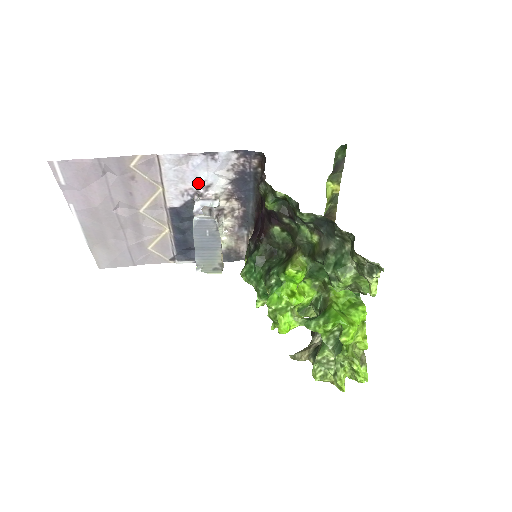
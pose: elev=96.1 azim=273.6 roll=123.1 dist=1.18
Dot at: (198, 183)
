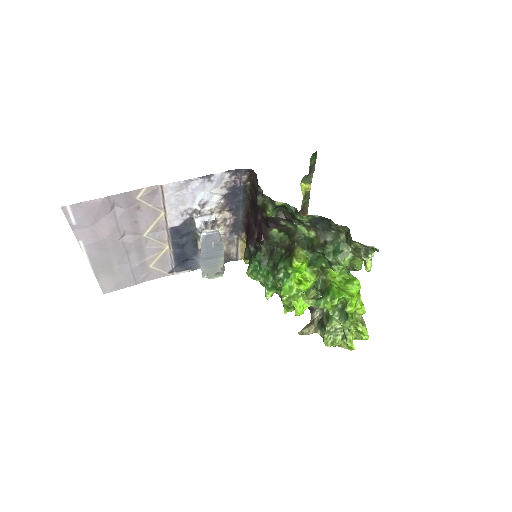
Dot at: (196, 203)
